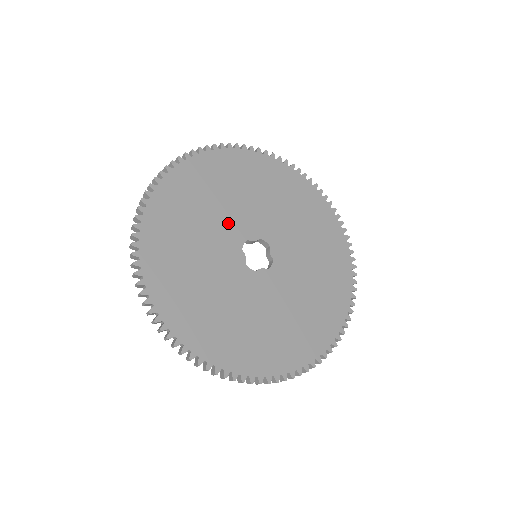
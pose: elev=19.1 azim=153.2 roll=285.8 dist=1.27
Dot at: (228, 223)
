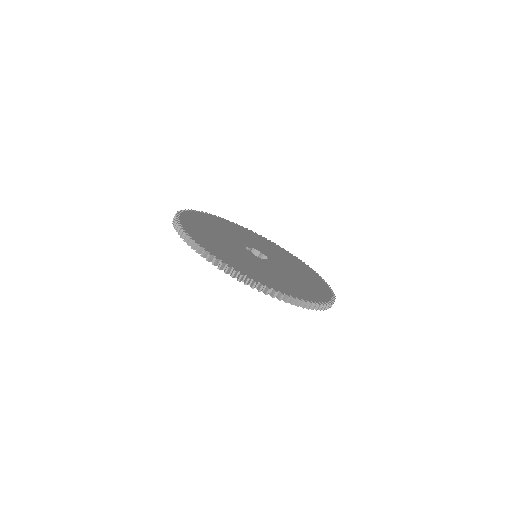
Dot at: (260, 247)
